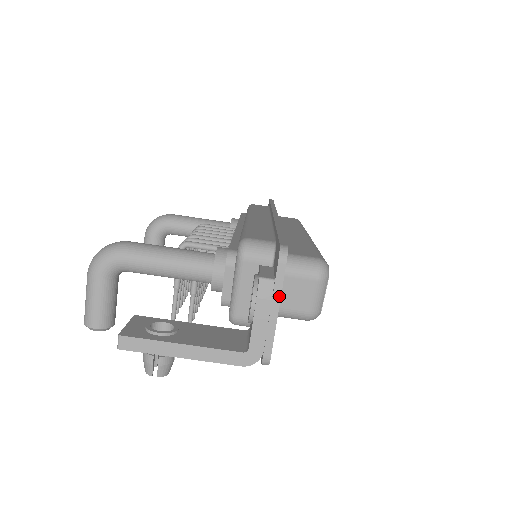
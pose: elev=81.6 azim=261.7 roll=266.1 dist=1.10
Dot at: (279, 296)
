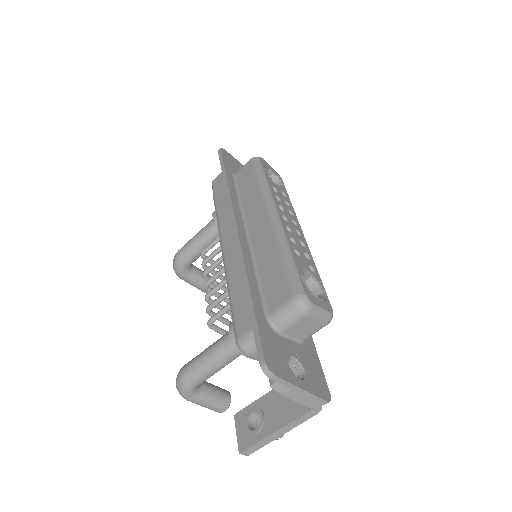
Dot at: (293, 386)
